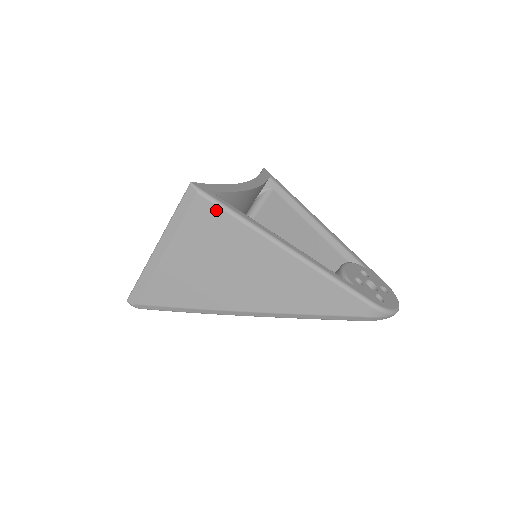
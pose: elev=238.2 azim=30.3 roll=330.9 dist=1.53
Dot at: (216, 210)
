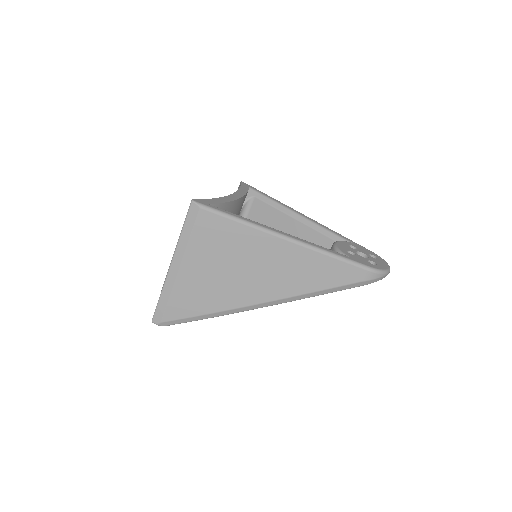
Dot at: (219, 219)
